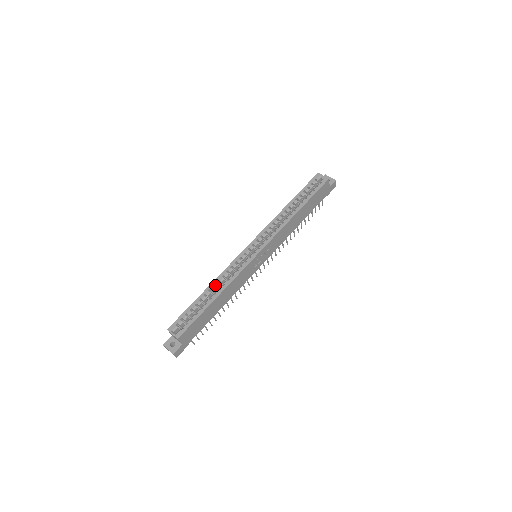
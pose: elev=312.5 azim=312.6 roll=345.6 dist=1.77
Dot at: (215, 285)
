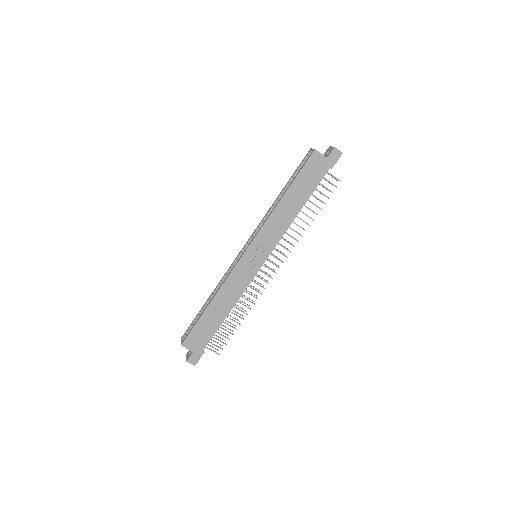
Dot at: (215, 292)
